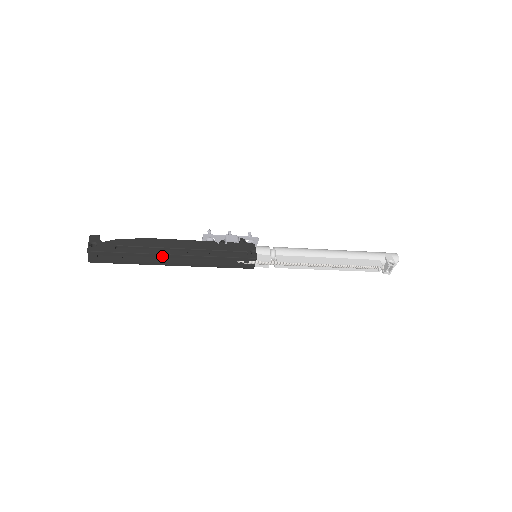
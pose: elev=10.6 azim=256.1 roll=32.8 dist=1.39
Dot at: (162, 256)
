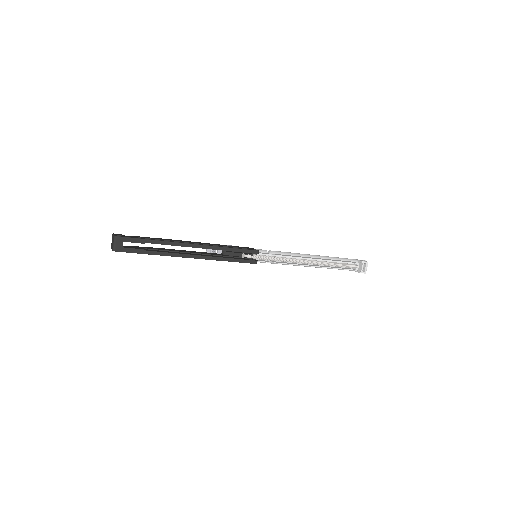
Dot at: (180, 245)
